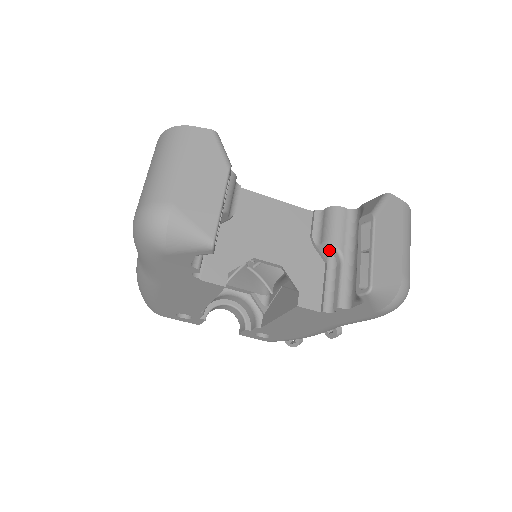
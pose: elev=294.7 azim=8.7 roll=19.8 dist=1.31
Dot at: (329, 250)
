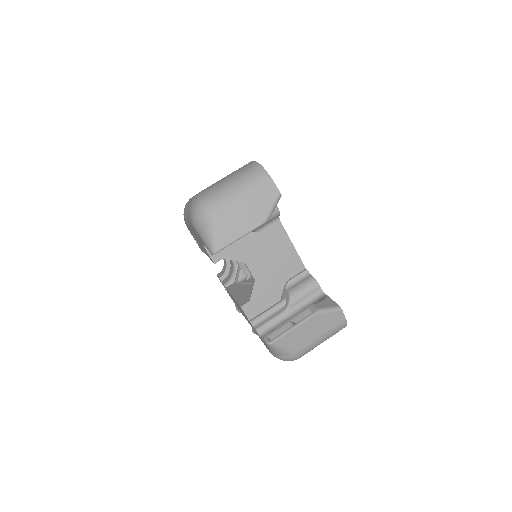
Dot at: (287, 298)
